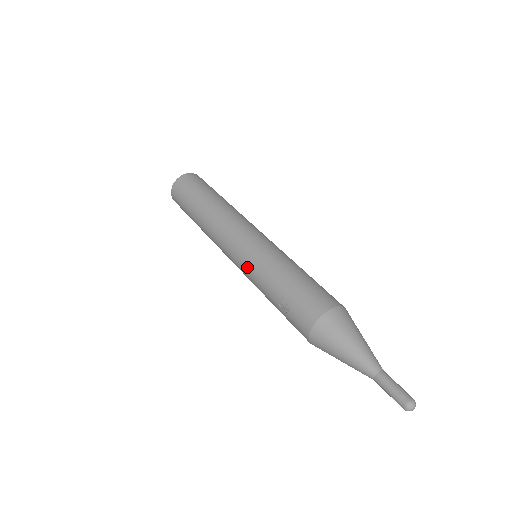
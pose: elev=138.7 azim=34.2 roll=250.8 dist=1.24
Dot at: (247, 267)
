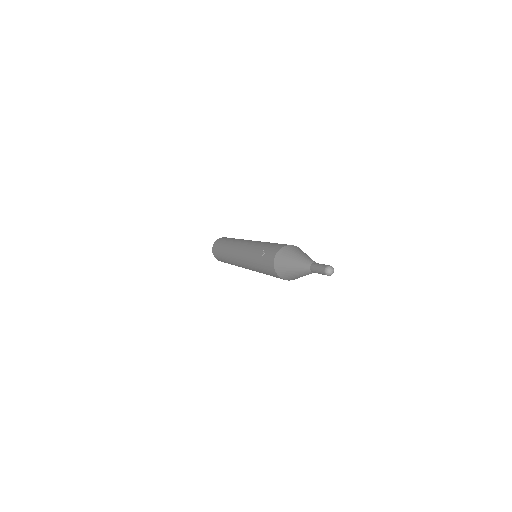
Dot at: (247, 251)
